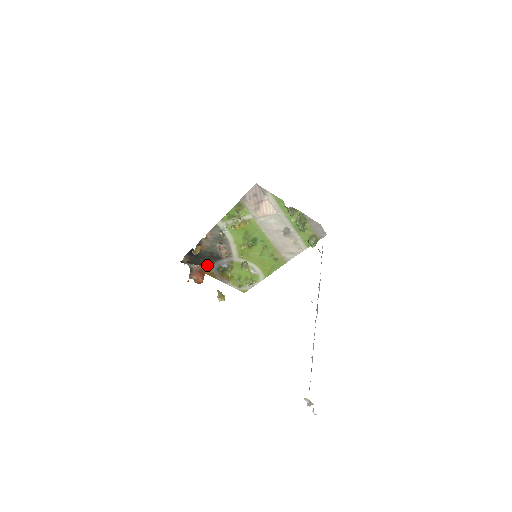
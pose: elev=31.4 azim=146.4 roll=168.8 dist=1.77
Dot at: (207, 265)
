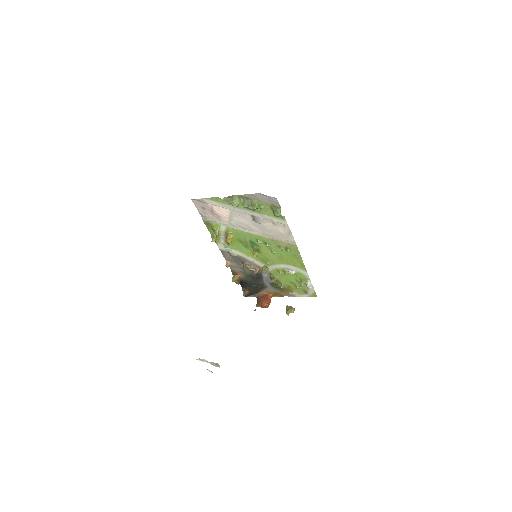
Dot at: (264, 288)
